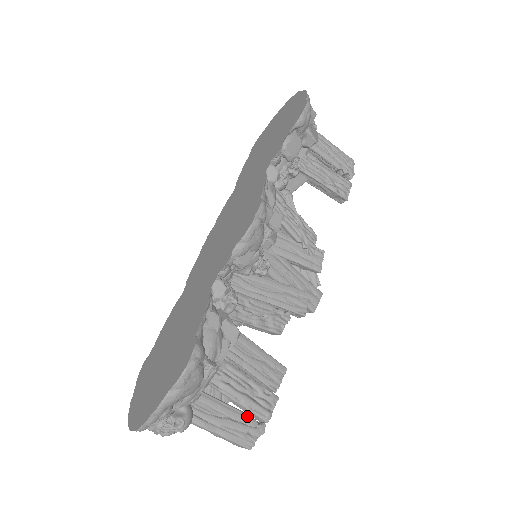
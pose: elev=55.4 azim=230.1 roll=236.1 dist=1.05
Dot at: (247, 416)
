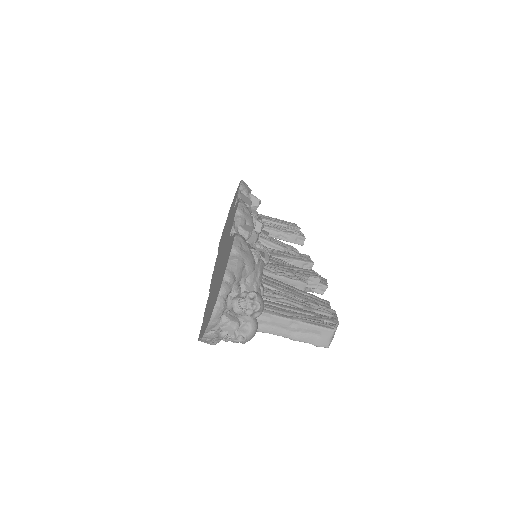
Dot at: (314, 313)
